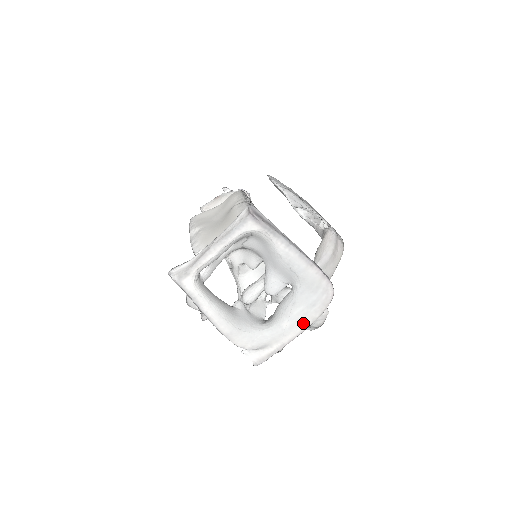
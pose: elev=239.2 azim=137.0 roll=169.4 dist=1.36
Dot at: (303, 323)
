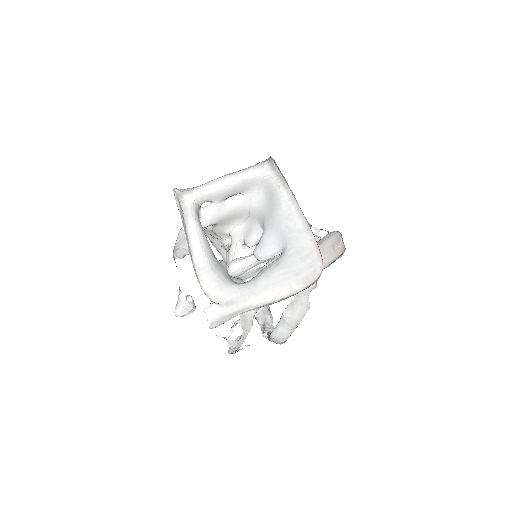
Dot at: (280, 289)
